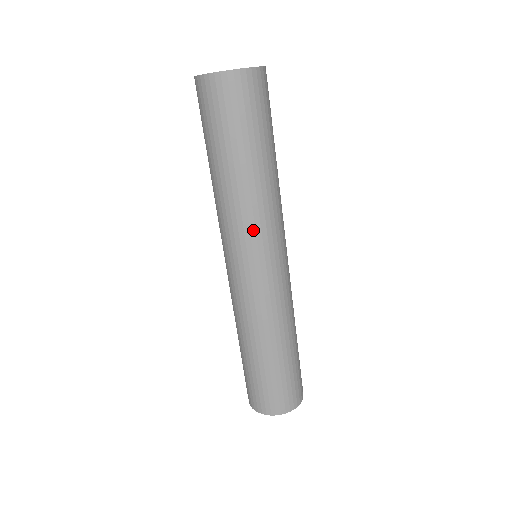
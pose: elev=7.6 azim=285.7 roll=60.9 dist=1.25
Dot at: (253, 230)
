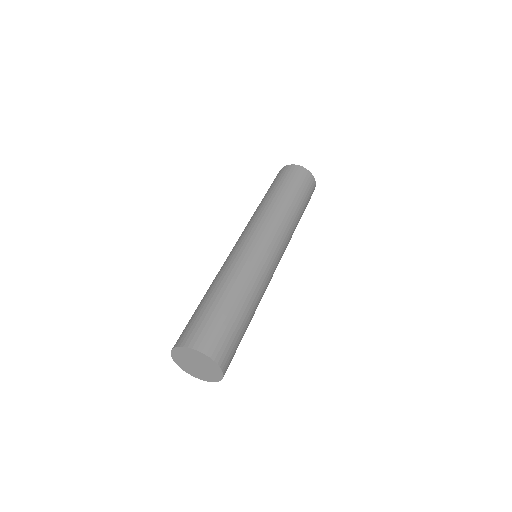
Dot at: (256, 220)
